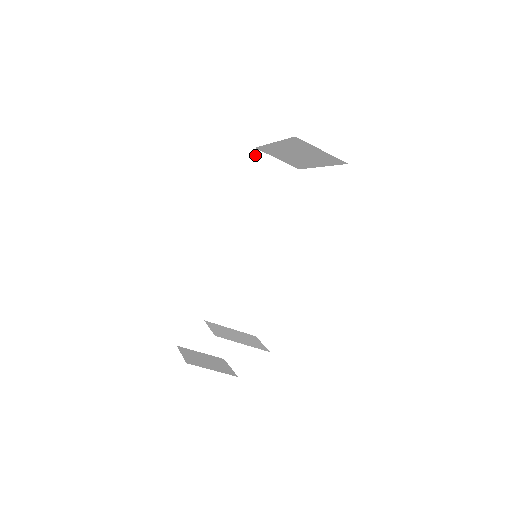
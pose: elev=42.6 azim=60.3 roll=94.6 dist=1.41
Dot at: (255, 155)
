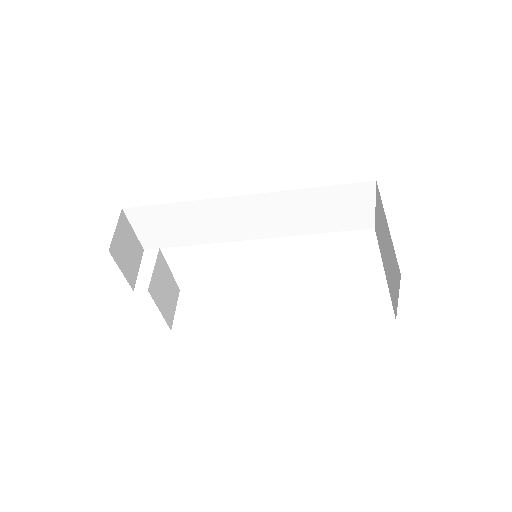
Dot at: (368, 185)
